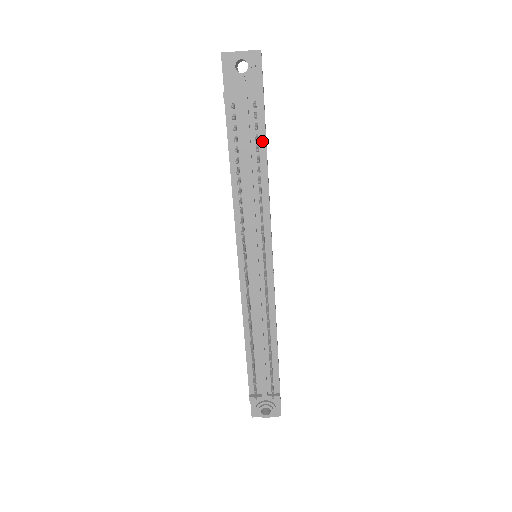
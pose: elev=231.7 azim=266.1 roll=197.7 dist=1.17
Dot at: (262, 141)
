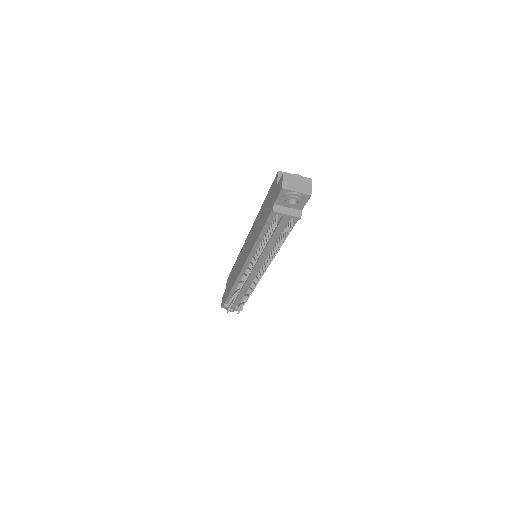
Dot at: occluded
